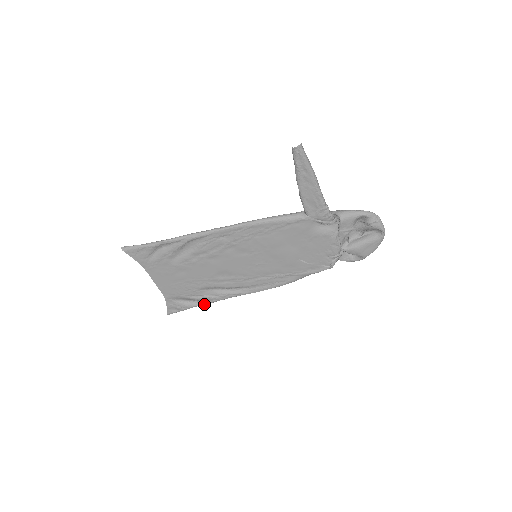
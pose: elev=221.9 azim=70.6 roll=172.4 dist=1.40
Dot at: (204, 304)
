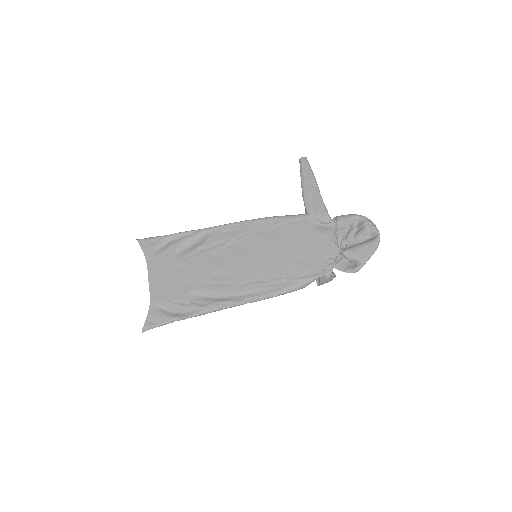
Dot at: (188, 316)
